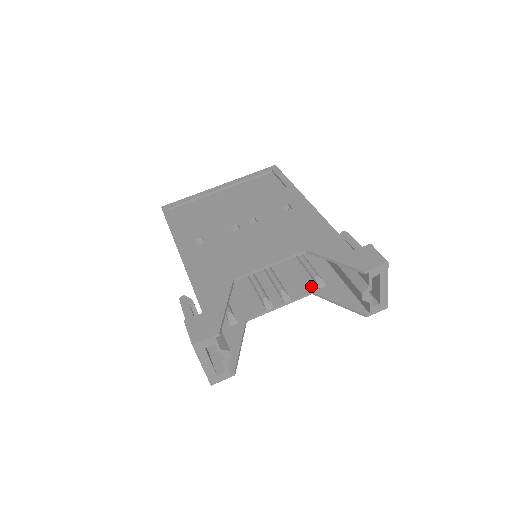
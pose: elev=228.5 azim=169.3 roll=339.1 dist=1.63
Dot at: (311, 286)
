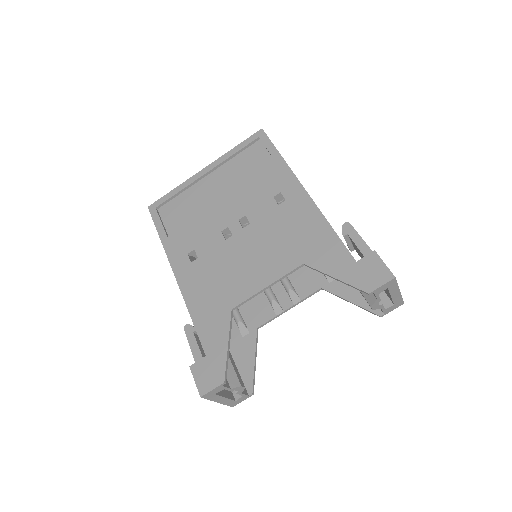
Dot at: (320, 280)
